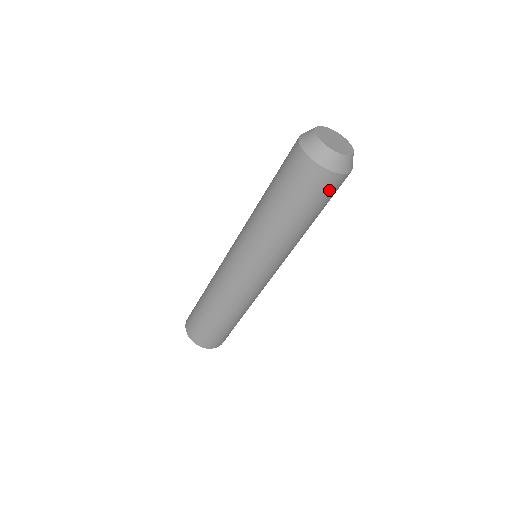
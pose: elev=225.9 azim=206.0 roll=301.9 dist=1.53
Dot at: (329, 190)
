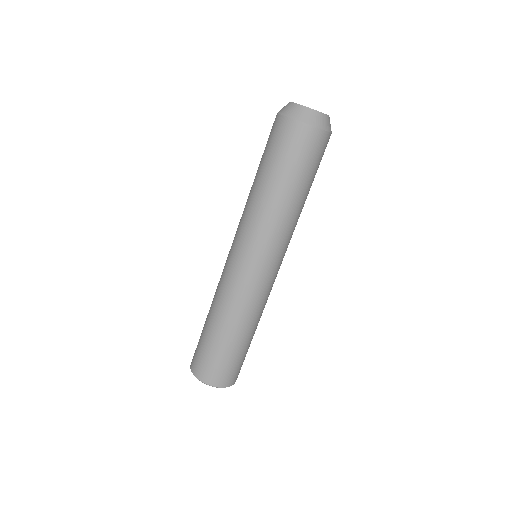
Dot at: (305, 147)
